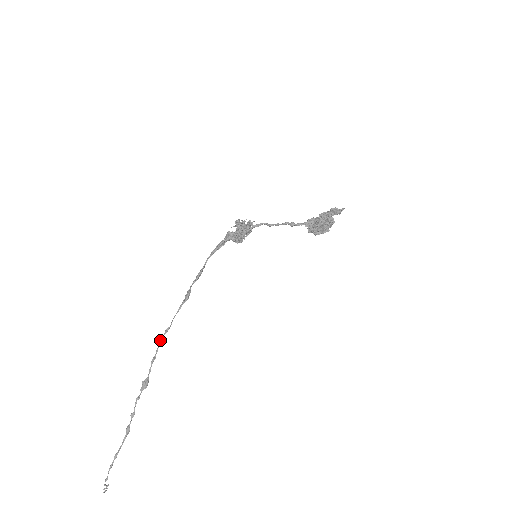
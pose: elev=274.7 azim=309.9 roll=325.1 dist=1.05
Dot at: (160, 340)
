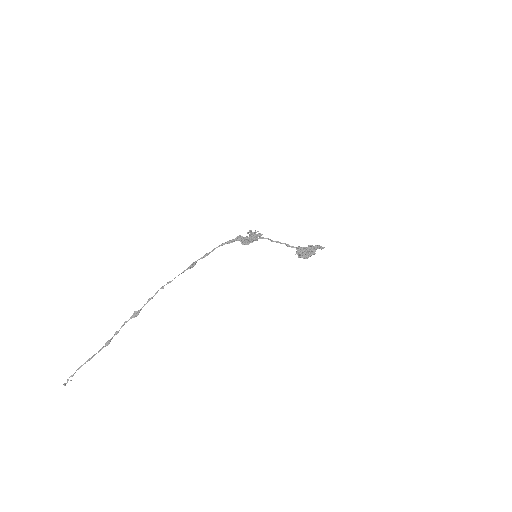
Dot at: (162, 287)
